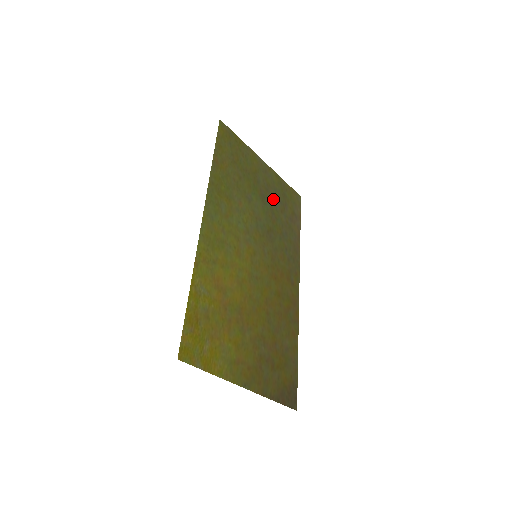
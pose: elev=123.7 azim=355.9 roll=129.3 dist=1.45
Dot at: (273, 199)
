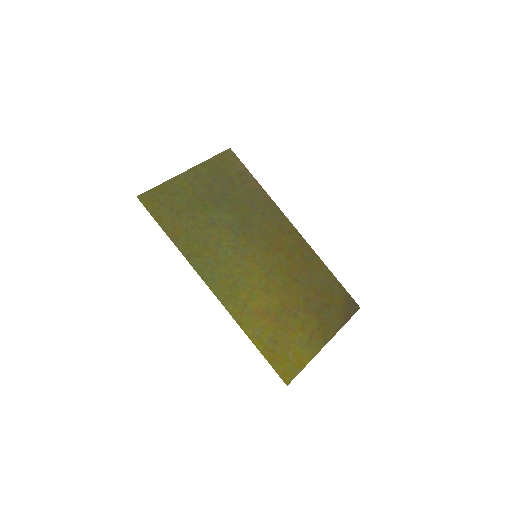
Dot at: (221, 191)
